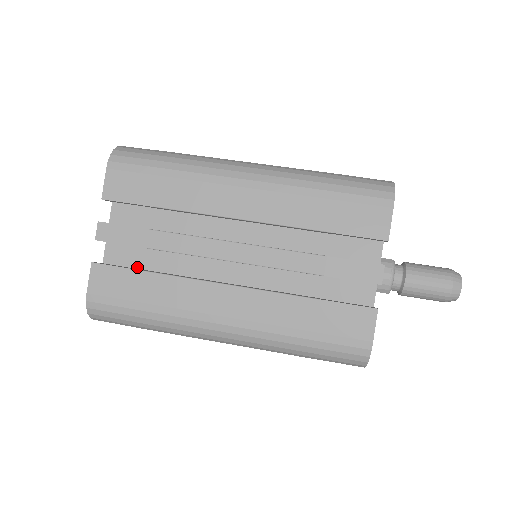
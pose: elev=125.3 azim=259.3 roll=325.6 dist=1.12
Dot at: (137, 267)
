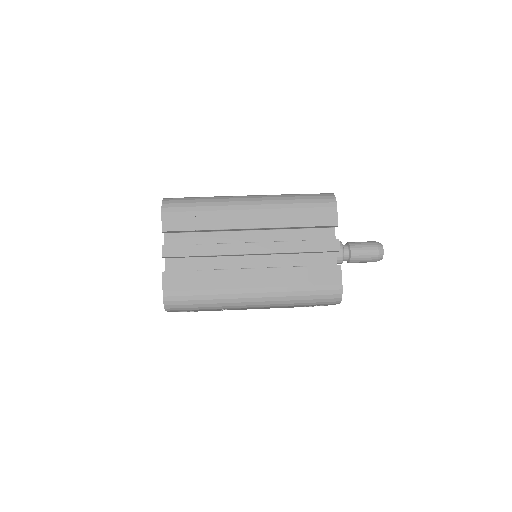
Dot at: occluded
